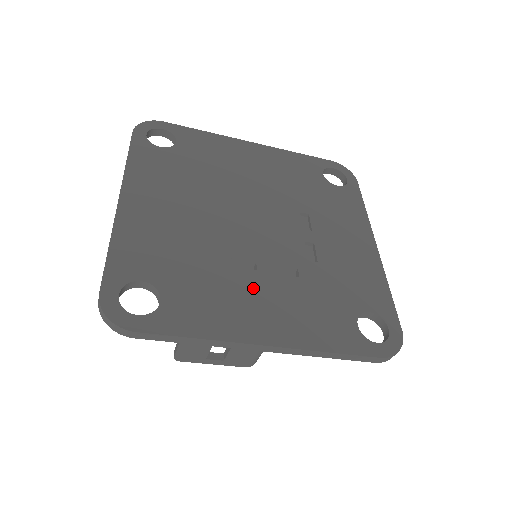
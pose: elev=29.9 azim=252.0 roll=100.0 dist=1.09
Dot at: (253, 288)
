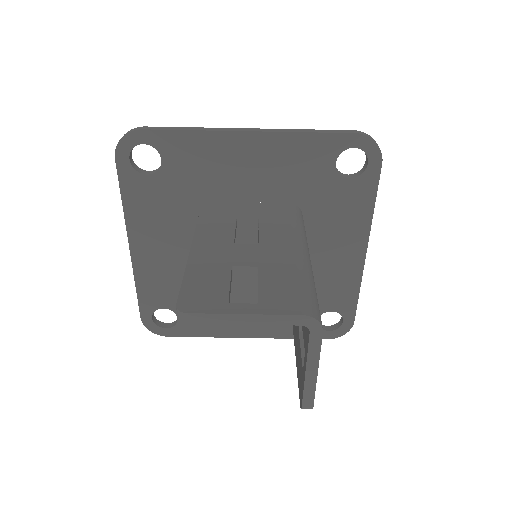
Dot at: occluded
